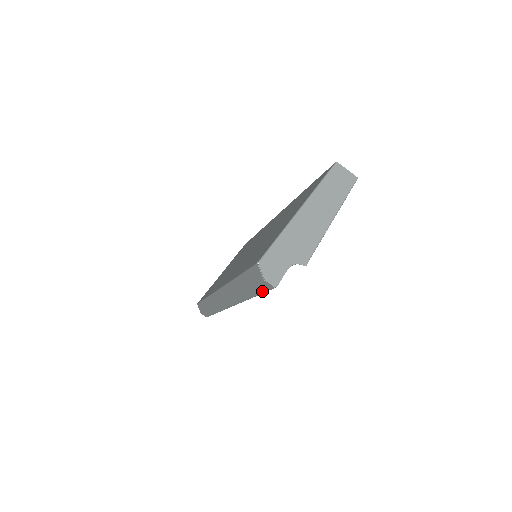
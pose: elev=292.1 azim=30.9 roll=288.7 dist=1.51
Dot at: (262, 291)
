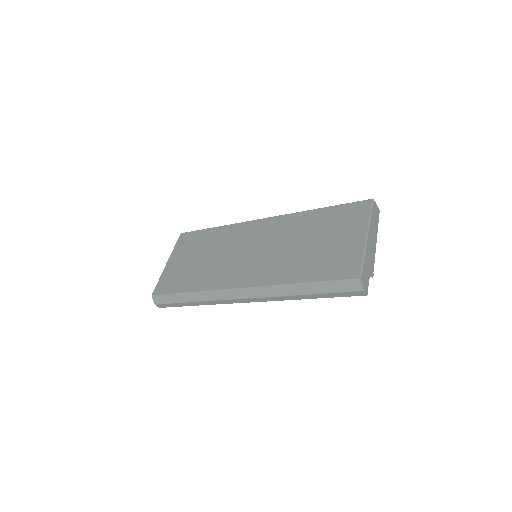
Dot at: (341, 296)
